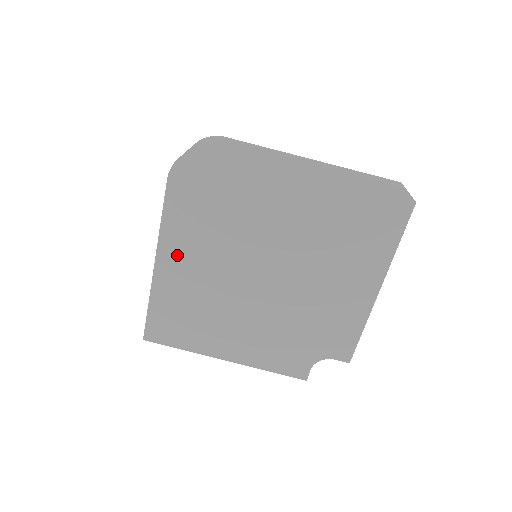
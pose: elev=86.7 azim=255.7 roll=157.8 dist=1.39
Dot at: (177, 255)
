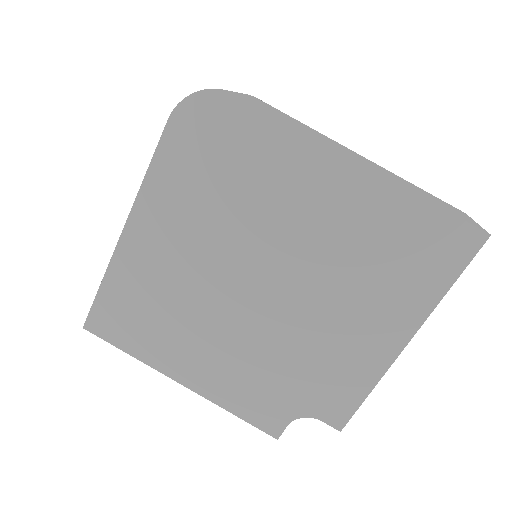
Dot at: (154, 226)
